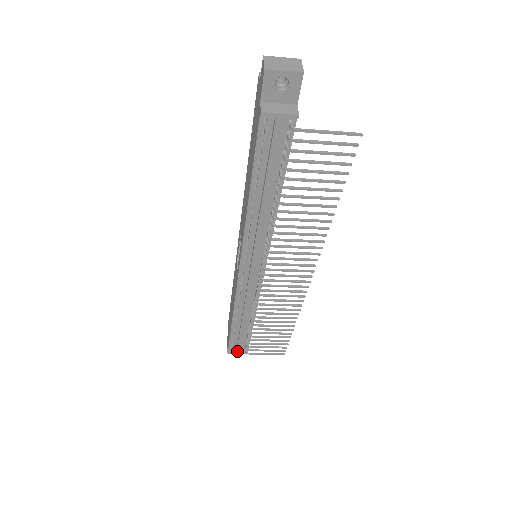
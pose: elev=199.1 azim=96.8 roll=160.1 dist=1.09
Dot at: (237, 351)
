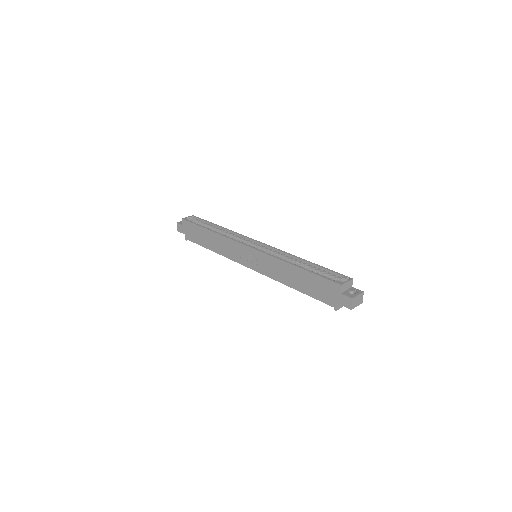
Dot at: occluded
